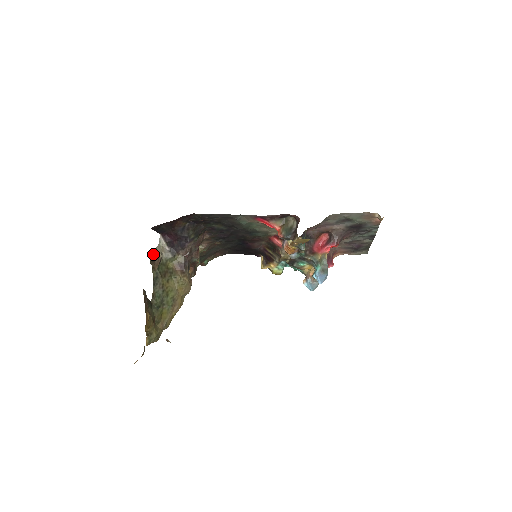
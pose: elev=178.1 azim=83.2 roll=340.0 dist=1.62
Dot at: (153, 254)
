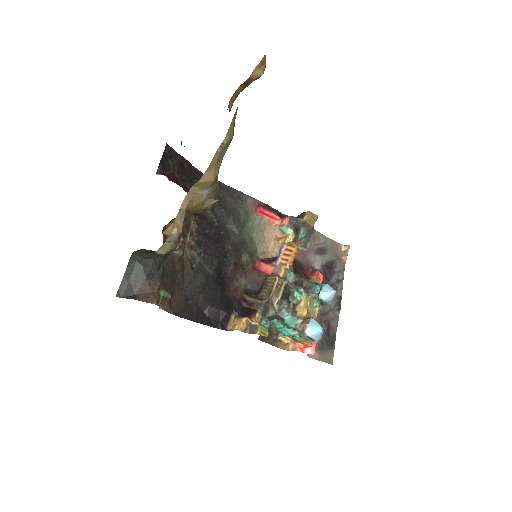
Dot at: occluded
